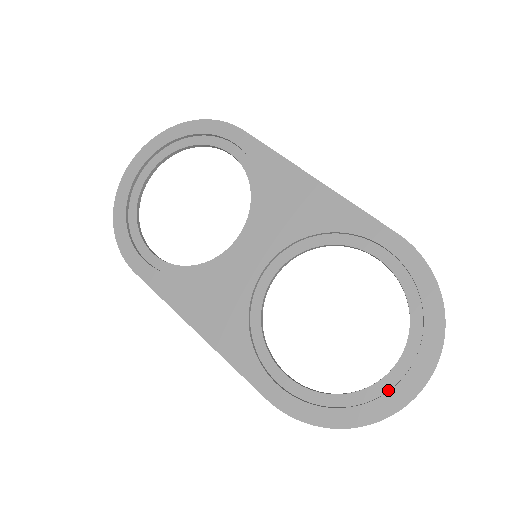
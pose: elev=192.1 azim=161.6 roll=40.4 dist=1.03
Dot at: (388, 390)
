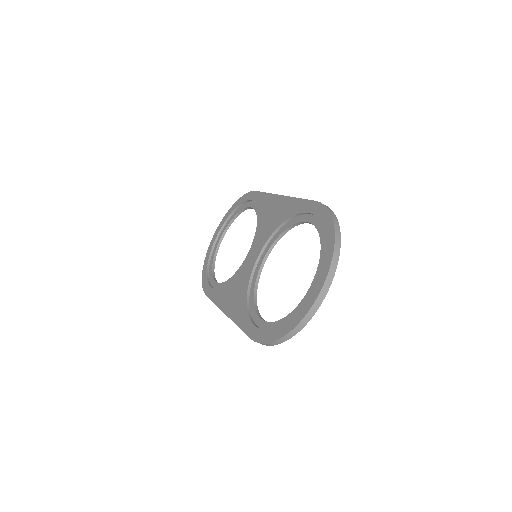
Dot at: occluded
